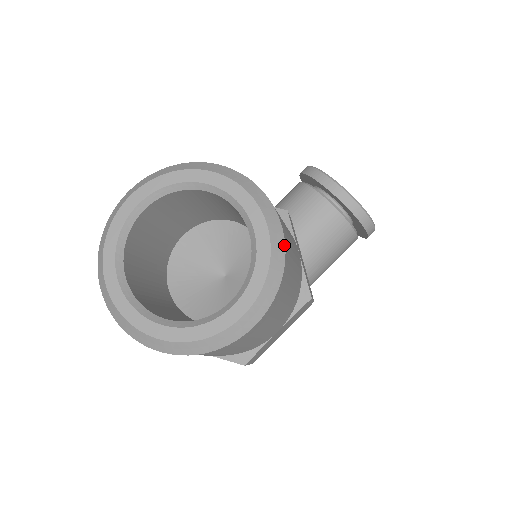
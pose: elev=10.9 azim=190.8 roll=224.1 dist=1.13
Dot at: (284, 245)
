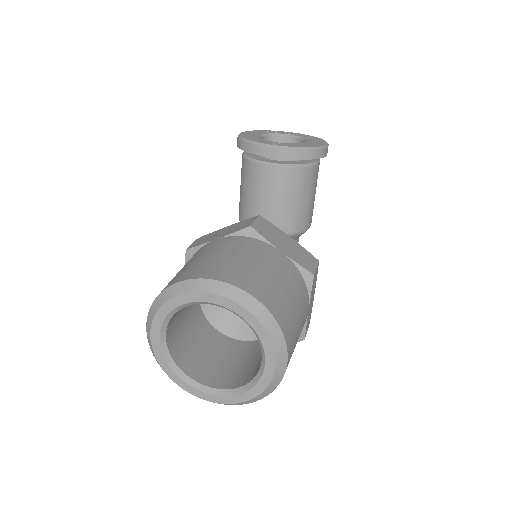
Dot at: (265, 308)
